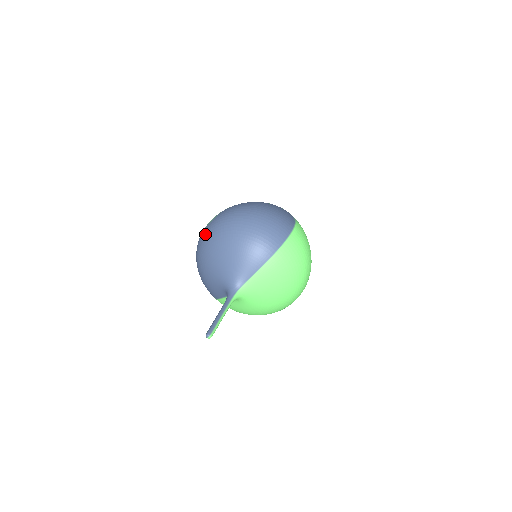
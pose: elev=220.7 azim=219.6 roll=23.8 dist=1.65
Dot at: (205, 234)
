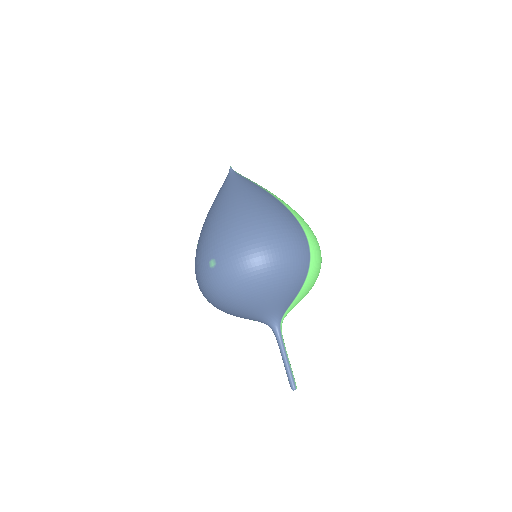
Dot at: (220, 287)
